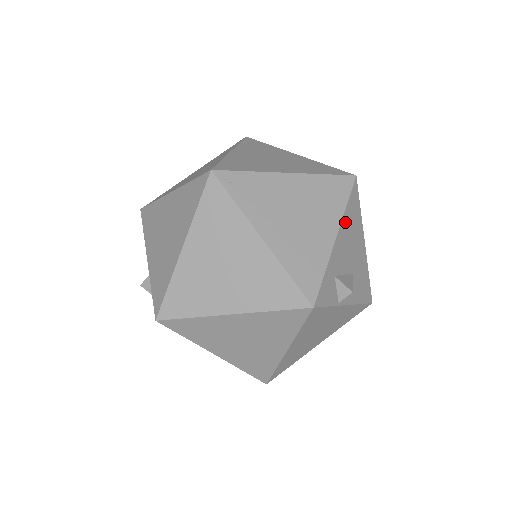
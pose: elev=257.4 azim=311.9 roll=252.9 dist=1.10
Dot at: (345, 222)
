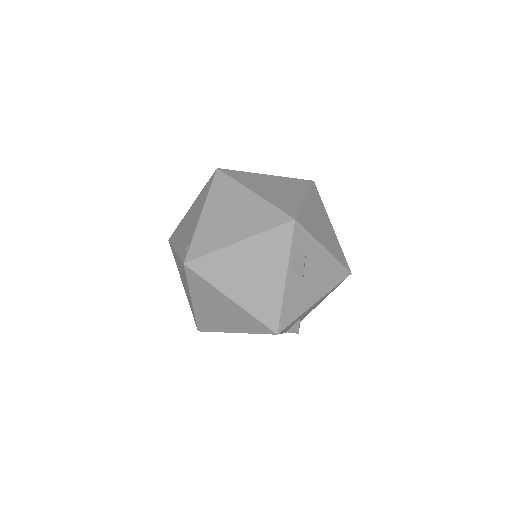
Dot at: (331, 261)
